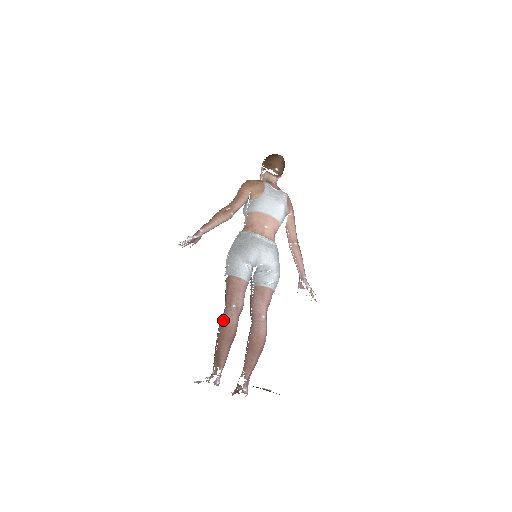
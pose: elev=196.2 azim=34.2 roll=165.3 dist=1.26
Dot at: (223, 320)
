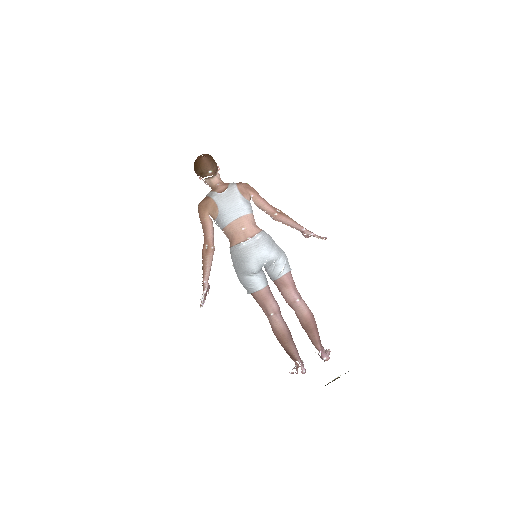
Dot at: (273, 331)
